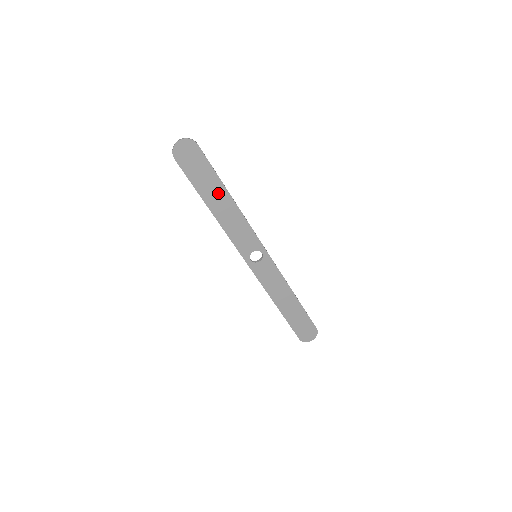
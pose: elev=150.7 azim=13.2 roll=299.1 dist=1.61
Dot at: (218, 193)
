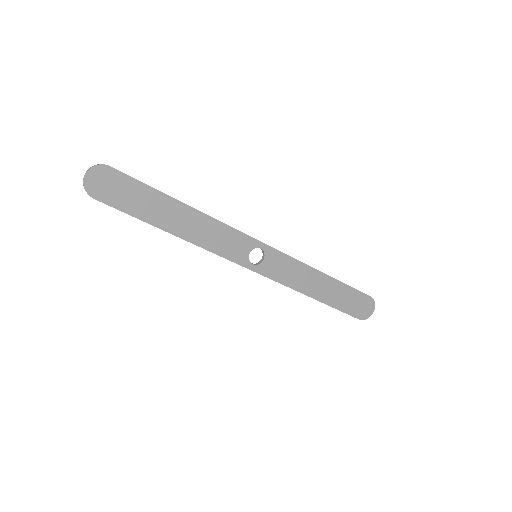
Dot at: (169, 209)
